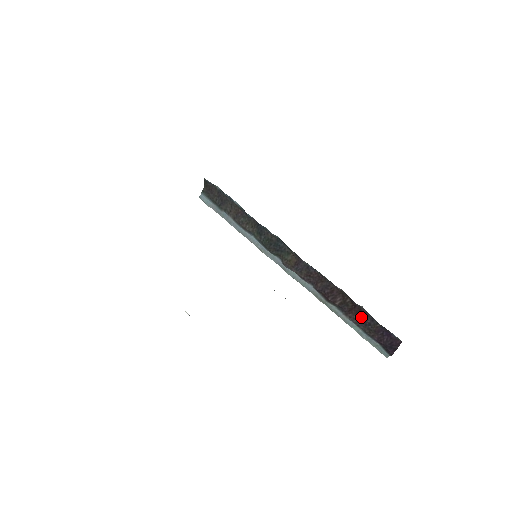
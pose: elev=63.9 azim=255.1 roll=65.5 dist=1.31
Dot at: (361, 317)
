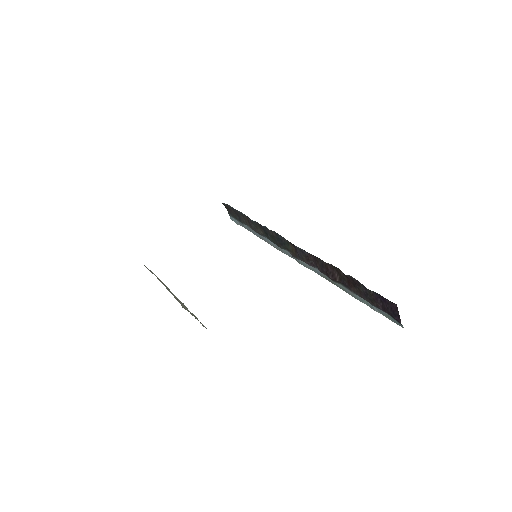
Dot at: (358, 288)
